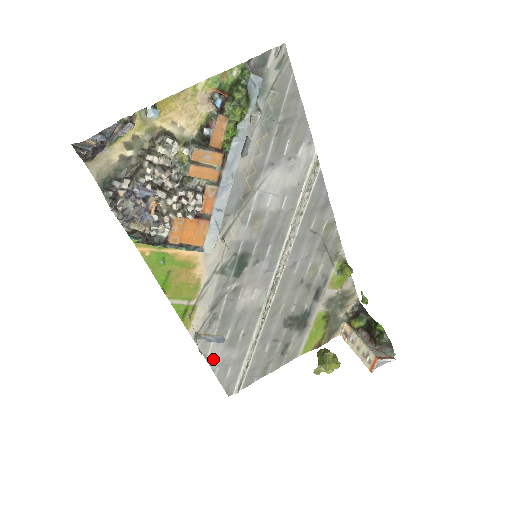
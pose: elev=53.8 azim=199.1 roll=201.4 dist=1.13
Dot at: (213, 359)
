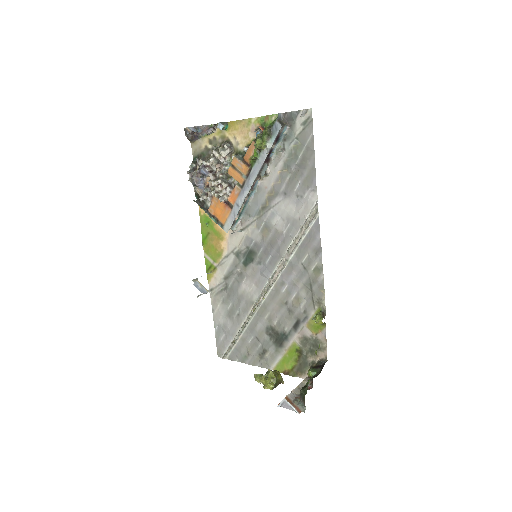
Dot at: (217, 317)
